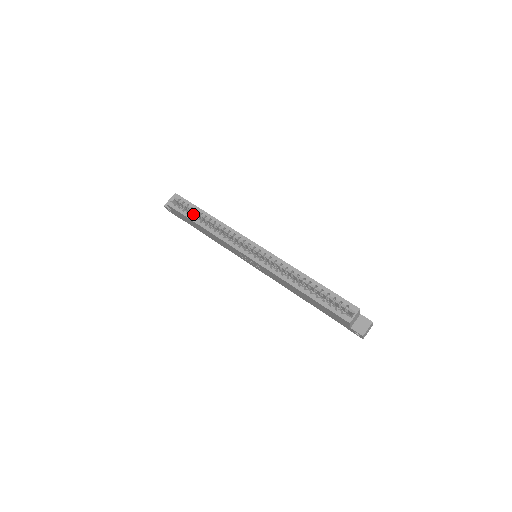
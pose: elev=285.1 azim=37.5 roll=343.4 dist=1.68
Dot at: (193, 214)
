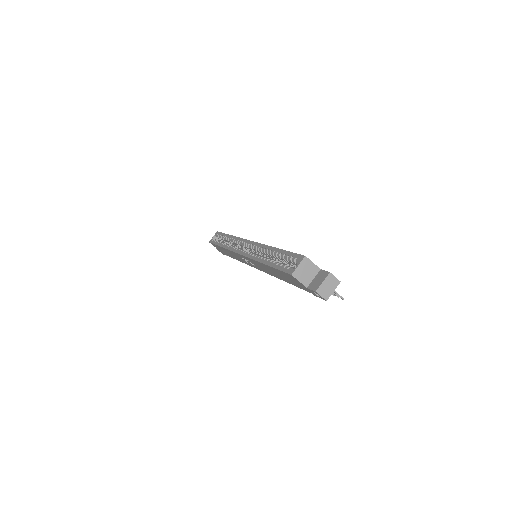
Dot at: occluded
